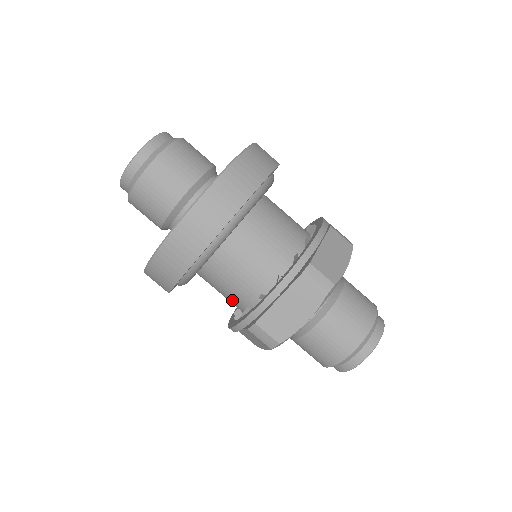
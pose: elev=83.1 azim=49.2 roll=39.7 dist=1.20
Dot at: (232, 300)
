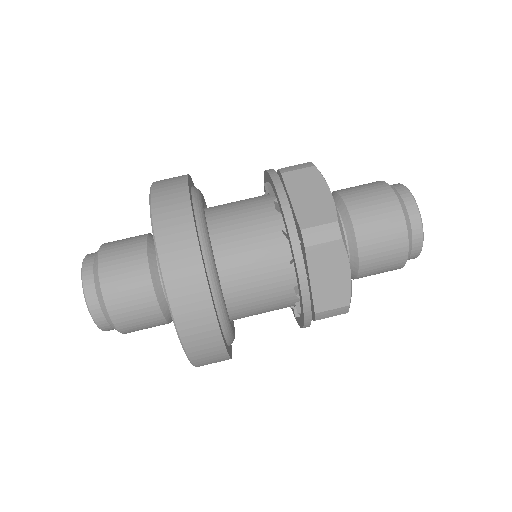
Dot at: occluded
